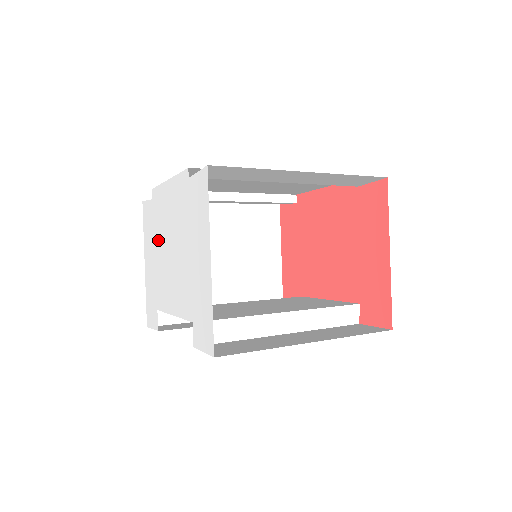
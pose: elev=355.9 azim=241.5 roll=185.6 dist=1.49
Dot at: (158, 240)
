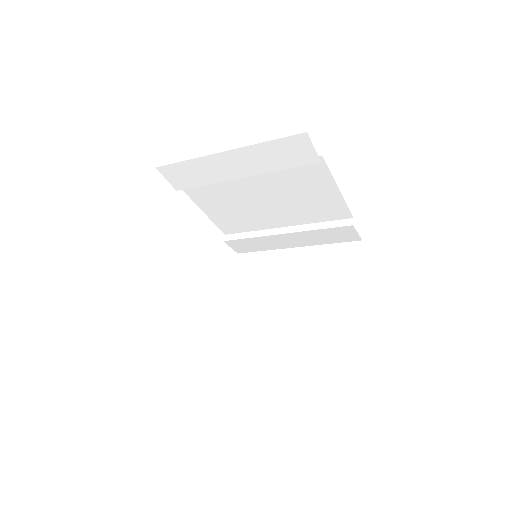
Dot at: occluded
